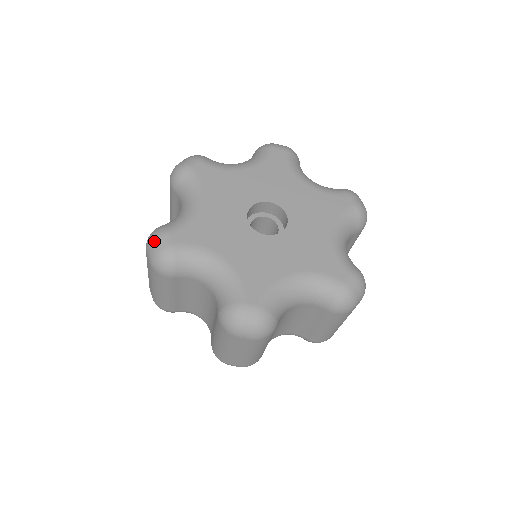
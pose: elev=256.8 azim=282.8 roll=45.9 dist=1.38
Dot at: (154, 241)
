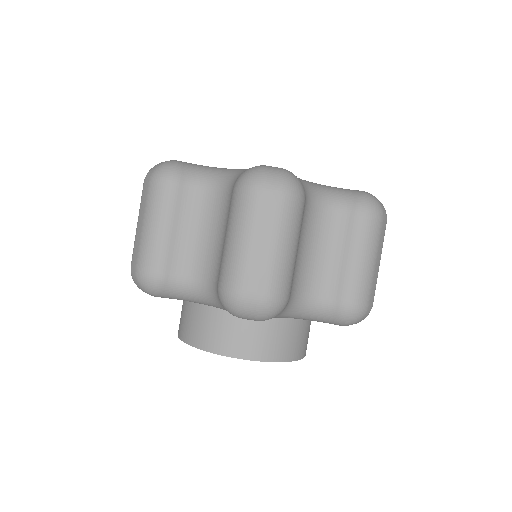
Dot at: (157, 164)
